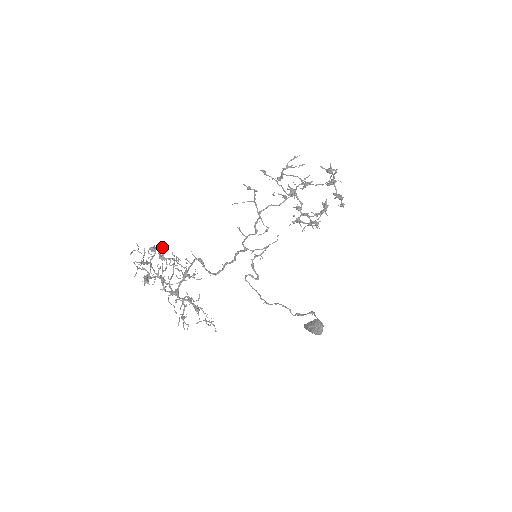
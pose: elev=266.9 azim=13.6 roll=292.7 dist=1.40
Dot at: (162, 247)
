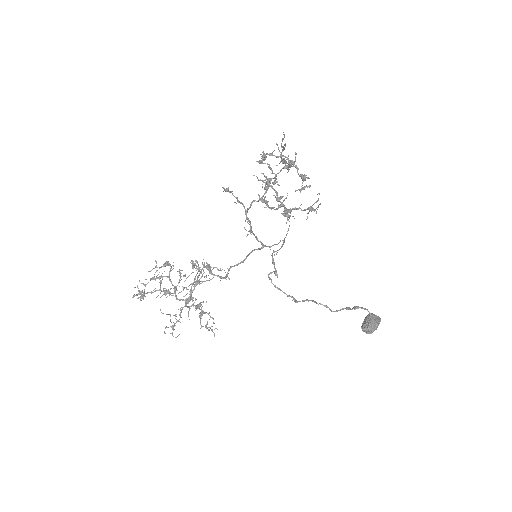
Dot at: (168, 262)
